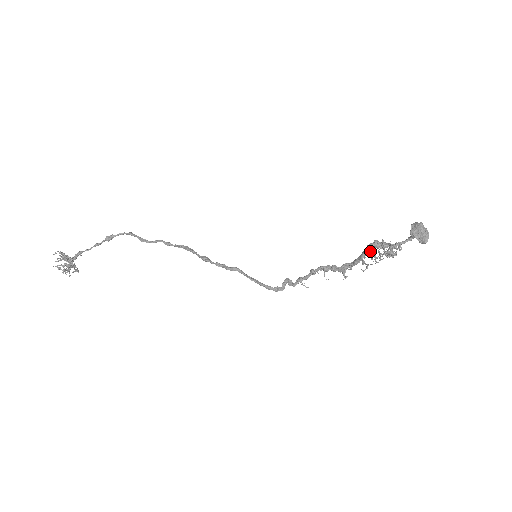
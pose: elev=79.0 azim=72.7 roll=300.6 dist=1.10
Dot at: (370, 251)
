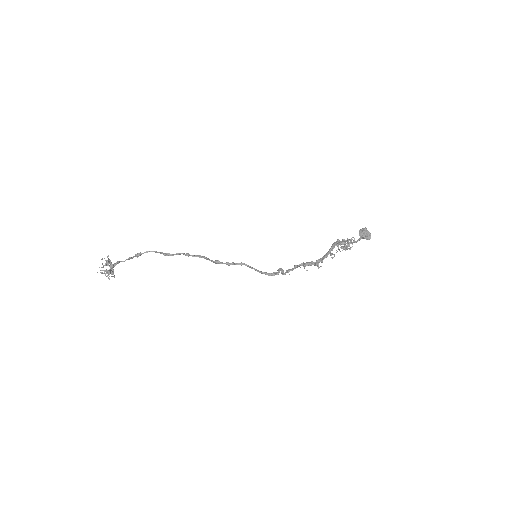
Dot at: (335, 245)
